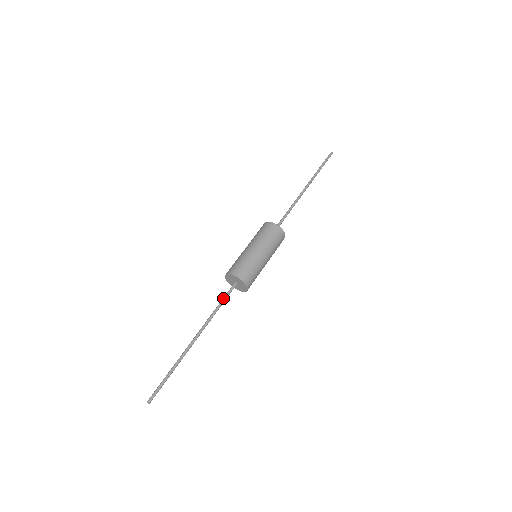
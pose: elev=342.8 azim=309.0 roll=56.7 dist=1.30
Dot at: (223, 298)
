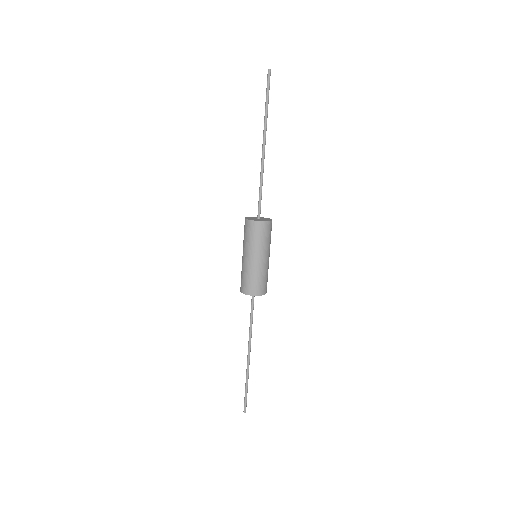
Dot at: (251, 312)
